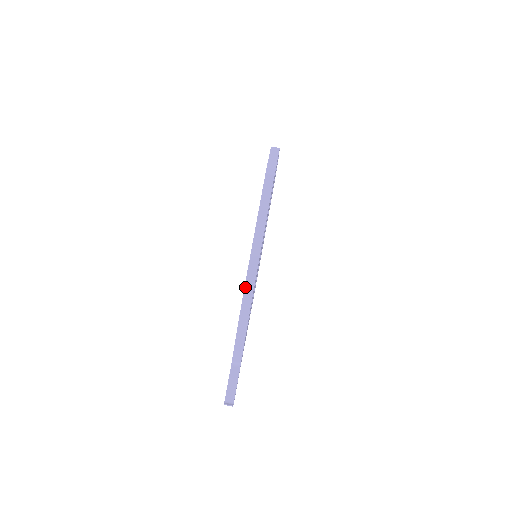
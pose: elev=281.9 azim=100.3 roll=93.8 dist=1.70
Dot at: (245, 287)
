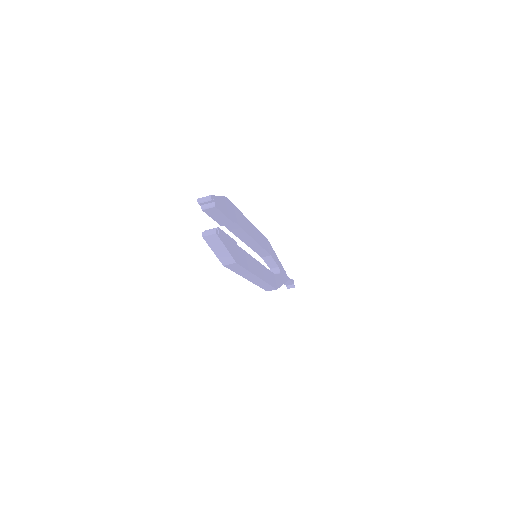
Dot at: (266, 290)
